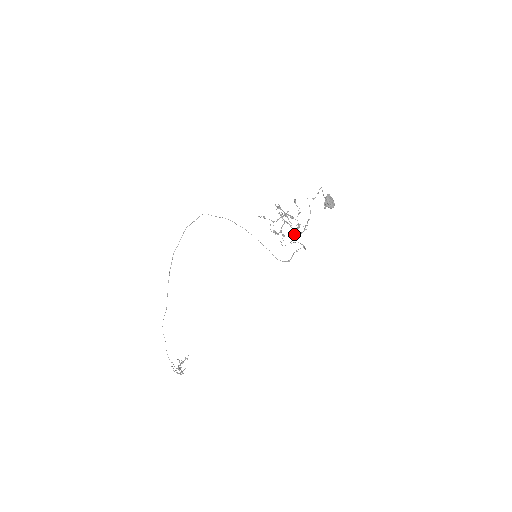
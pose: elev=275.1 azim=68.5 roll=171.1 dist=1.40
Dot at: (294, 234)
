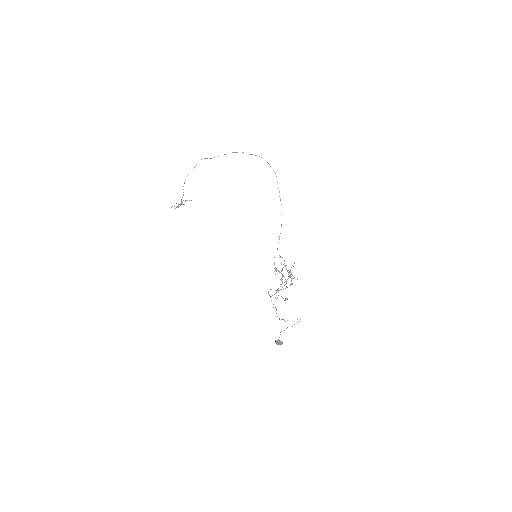
Dot at: (277, 289)
